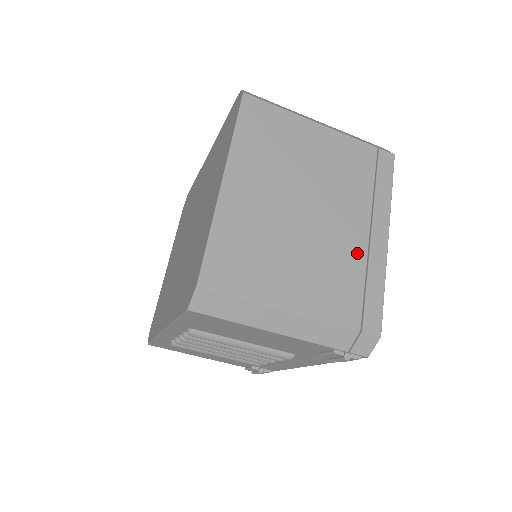
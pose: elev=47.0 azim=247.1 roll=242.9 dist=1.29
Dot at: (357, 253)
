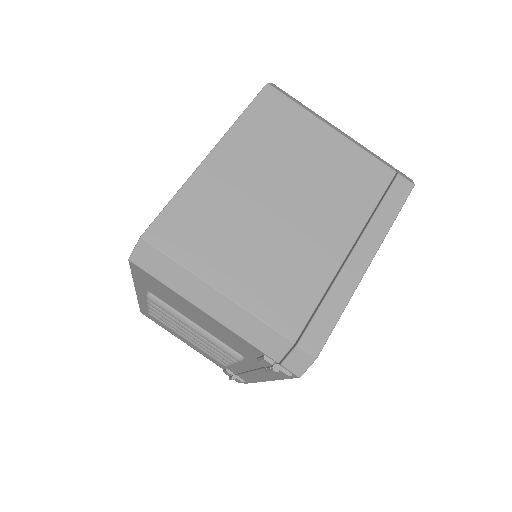
Dot at: (325, 266)
